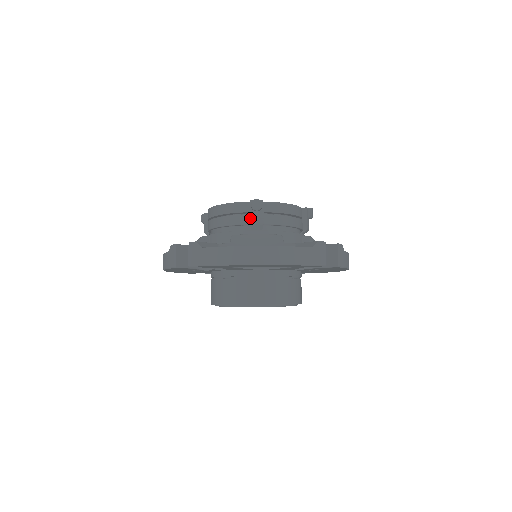
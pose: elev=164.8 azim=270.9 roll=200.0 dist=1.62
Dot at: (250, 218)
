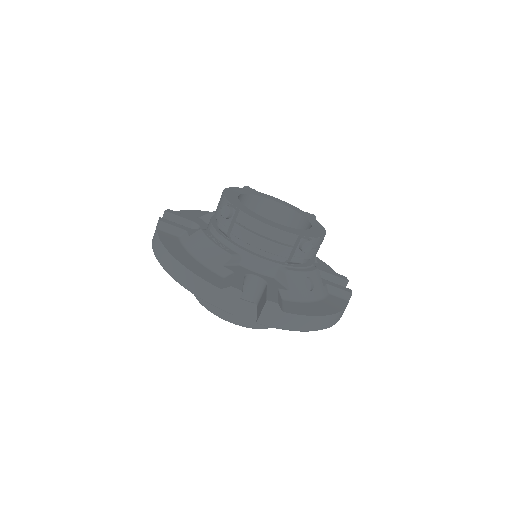
Dot at: (220, 221)
